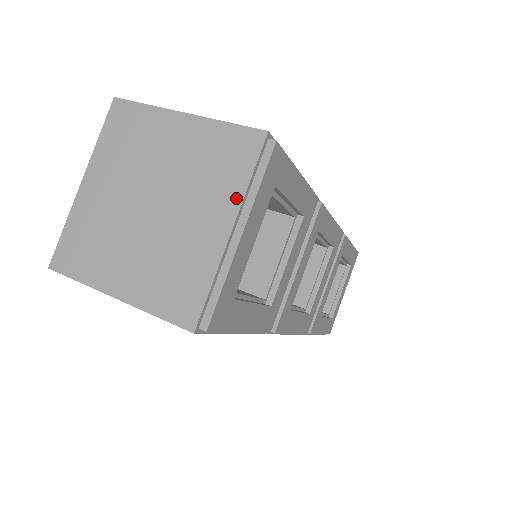
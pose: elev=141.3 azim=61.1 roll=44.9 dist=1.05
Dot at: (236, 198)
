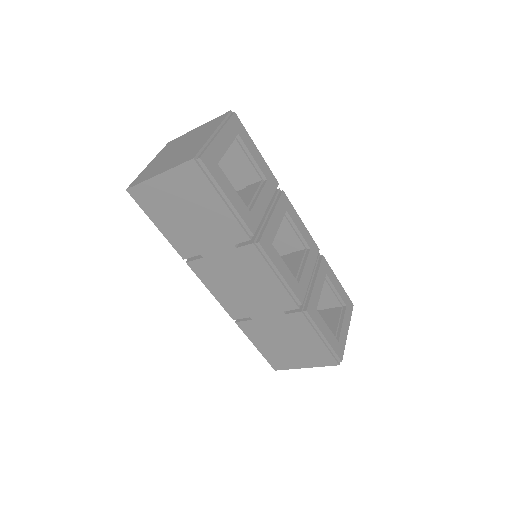
Dot at: (216, 126)
